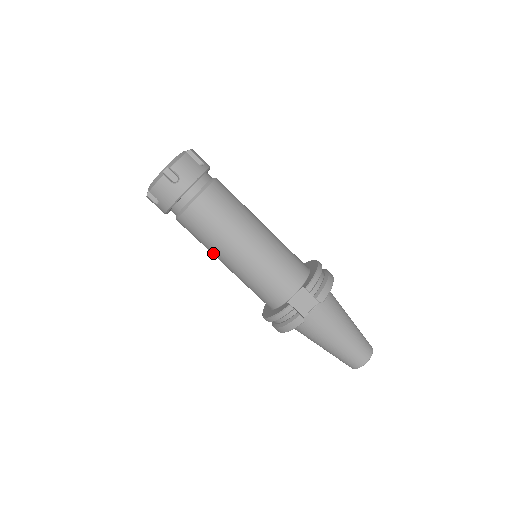
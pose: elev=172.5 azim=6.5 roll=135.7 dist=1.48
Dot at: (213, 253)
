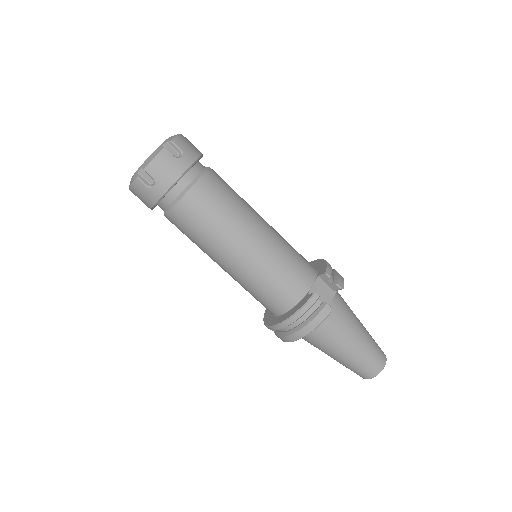
Dot at: (216, 248)
